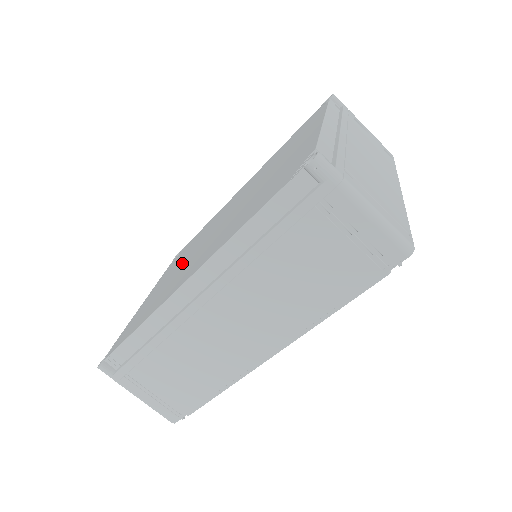
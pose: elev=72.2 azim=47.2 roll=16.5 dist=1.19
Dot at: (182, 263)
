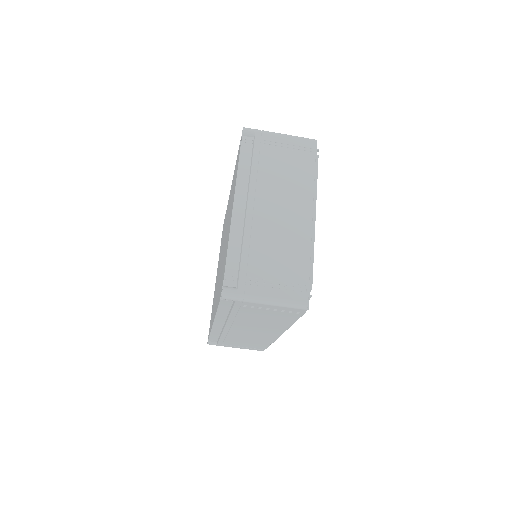
Dot at: occluded
